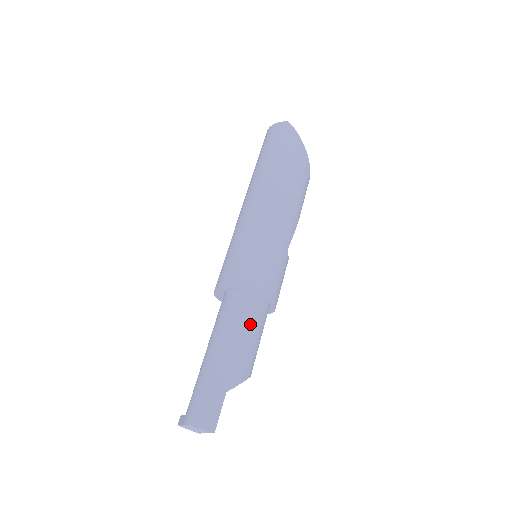
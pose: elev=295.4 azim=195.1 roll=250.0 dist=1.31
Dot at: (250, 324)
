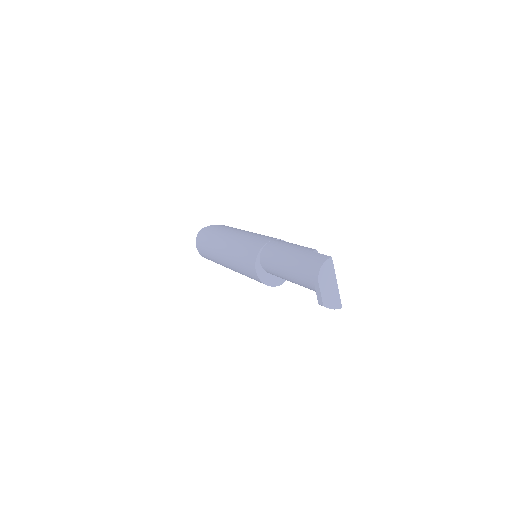
Dot at: (285, 243)
